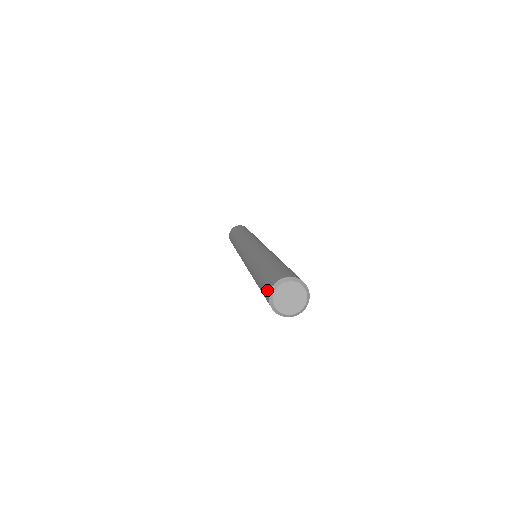
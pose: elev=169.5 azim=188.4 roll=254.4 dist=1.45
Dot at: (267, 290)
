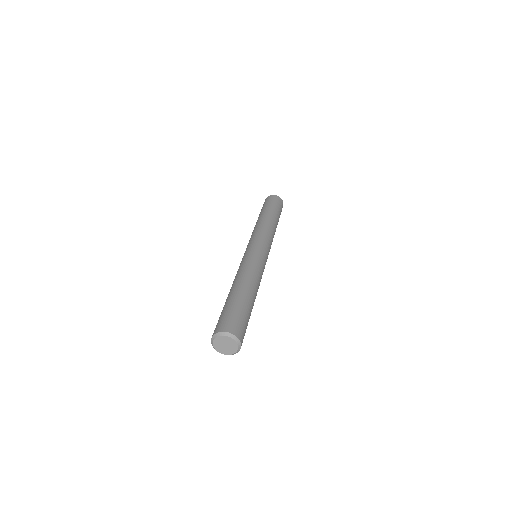
Dot at: occluded
